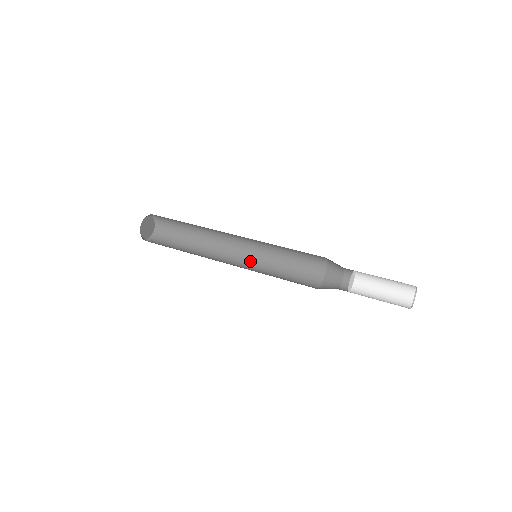
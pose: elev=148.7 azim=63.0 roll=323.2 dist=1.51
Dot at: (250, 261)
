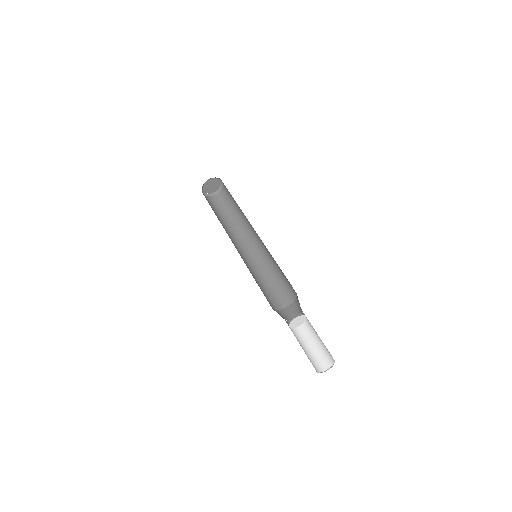
Dot at: (259, 253)
